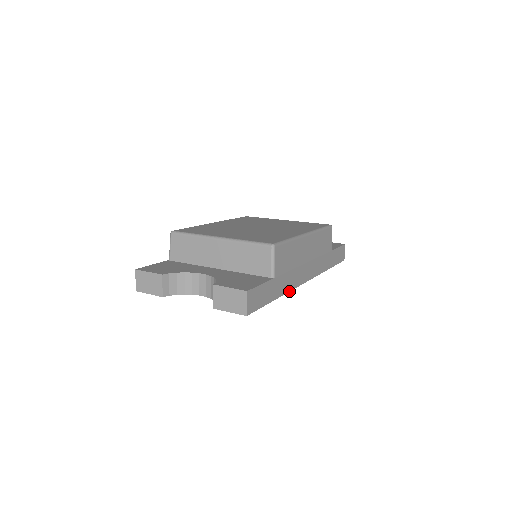
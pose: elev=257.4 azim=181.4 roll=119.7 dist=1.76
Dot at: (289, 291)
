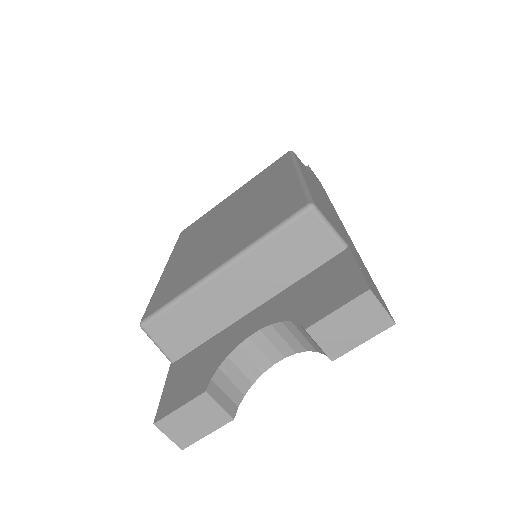
Dot at: occluded
